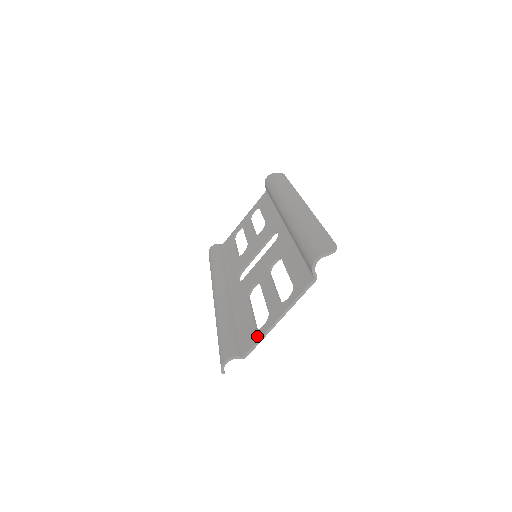
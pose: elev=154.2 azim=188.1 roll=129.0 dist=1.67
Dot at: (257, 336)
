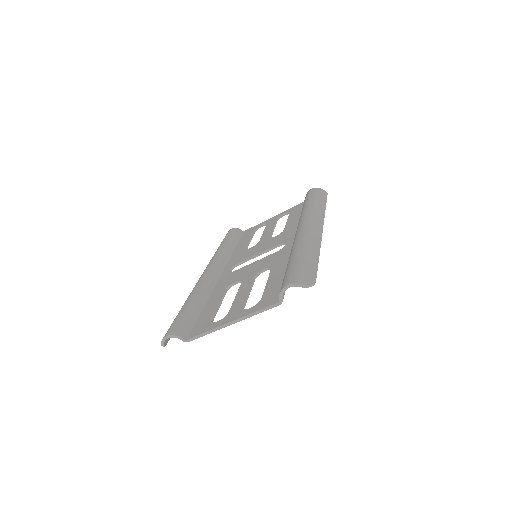
Dot at: (207, 328)
